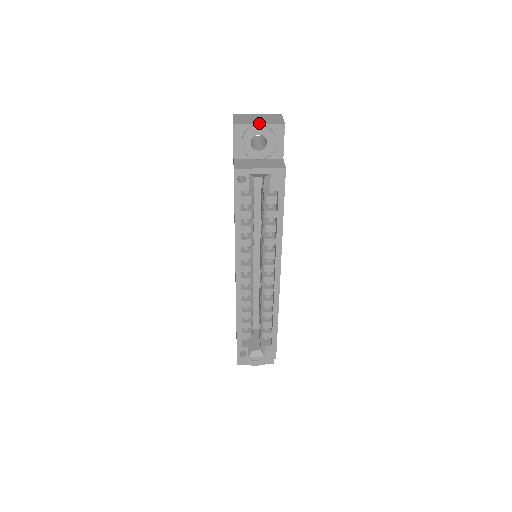
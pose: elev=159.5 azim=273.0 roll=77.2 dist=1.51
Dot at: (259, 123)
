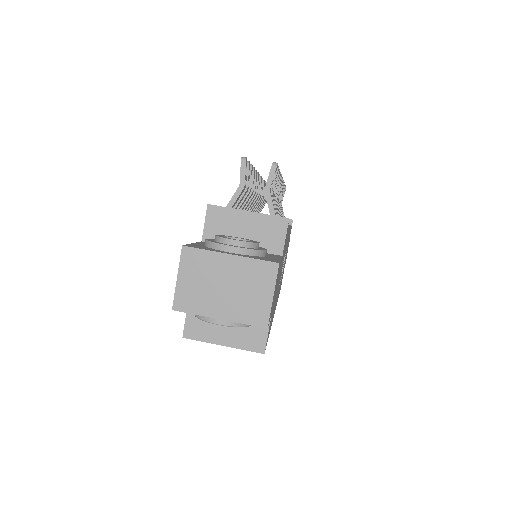
Dot at: (219, 318)
